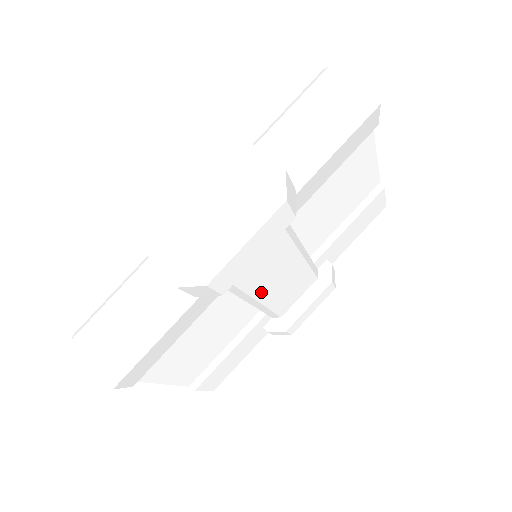
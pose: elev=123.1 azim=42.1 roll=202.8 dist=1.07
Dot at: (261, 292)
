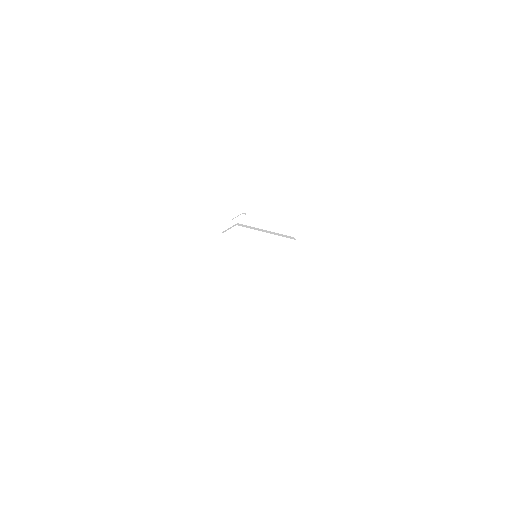
Dot at: occluded
